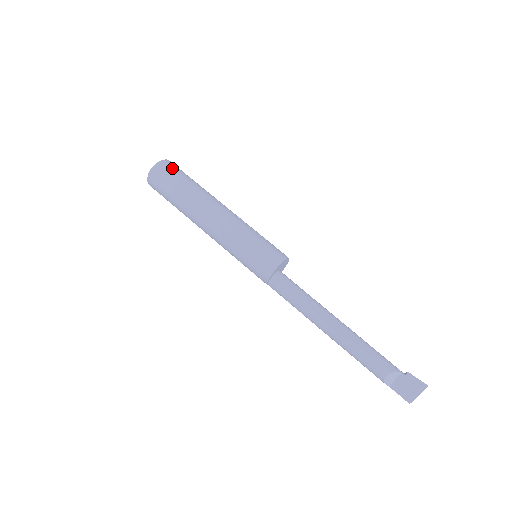
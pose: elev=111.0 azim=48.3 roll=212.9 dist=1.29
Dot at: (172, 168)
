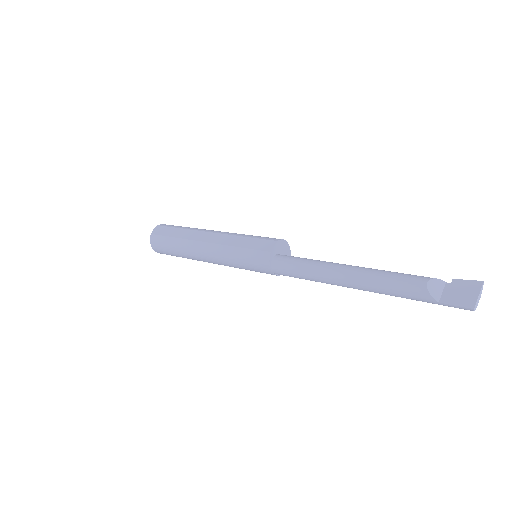
Dot at: occluded
